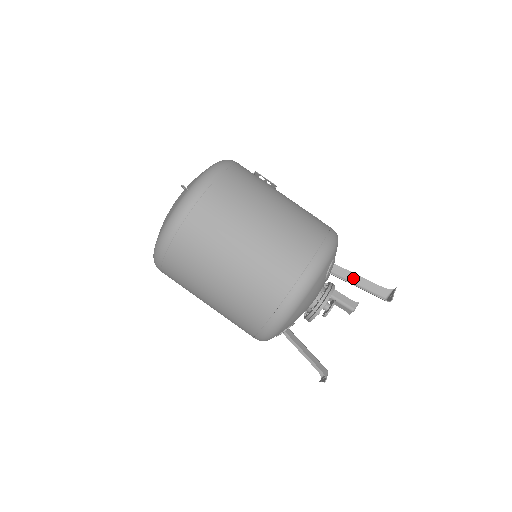
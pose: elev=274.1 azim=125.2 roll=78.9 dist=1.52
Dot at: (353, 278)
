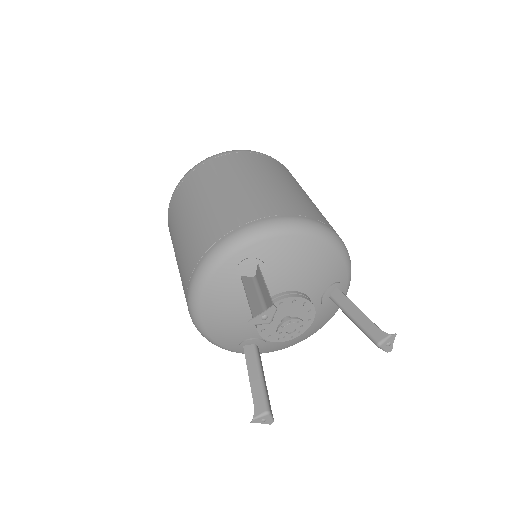
Dot at: occluded
